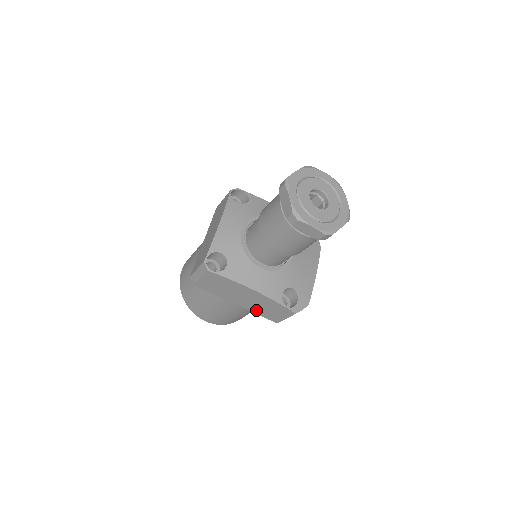
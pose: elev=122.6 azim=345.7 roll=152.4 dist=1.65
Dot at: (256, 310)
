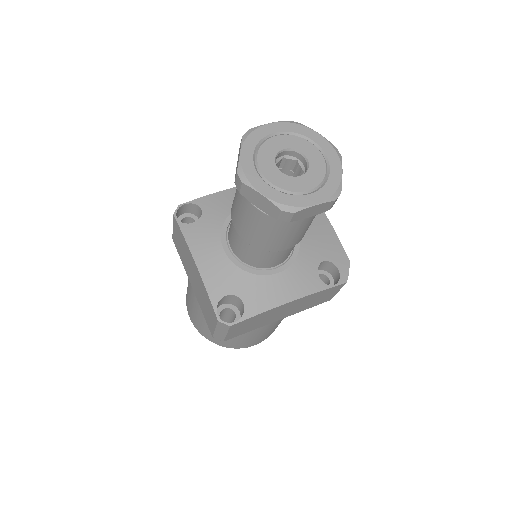
Dot at: (302, 309)
